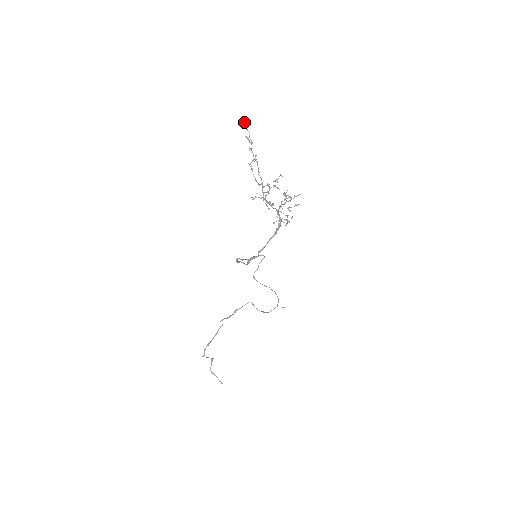
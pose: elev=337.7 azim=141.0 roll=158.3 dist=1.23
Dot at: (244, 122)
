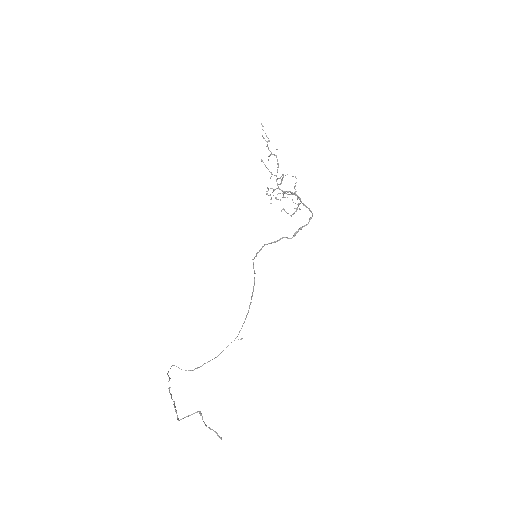
Dot at: (261, 124)
